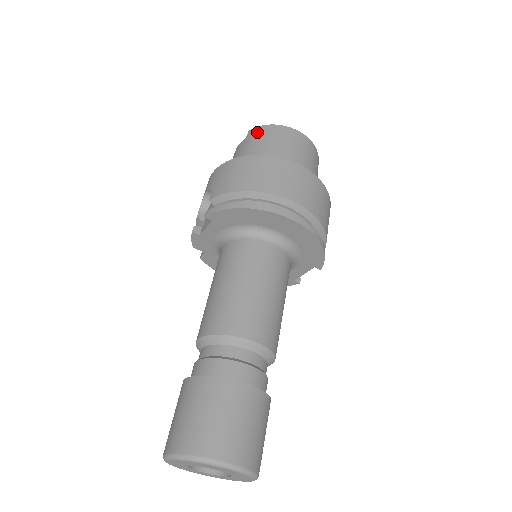
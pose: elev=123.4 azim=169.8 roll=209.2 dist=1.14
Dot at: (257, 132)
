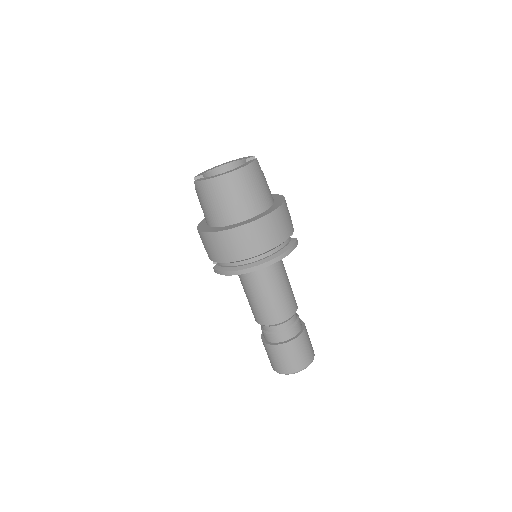
Dot at: (200, 189)
